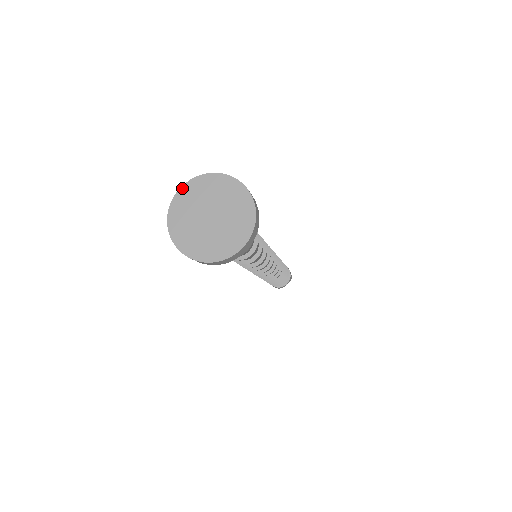
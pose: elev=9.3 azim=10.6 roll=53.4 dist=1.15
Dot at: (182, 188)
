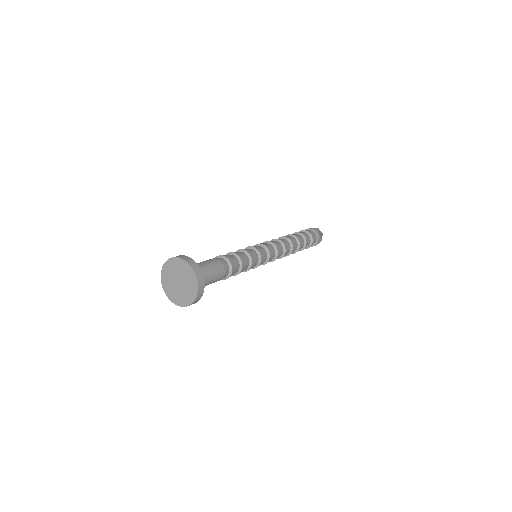
Dot at: (169, 260)
